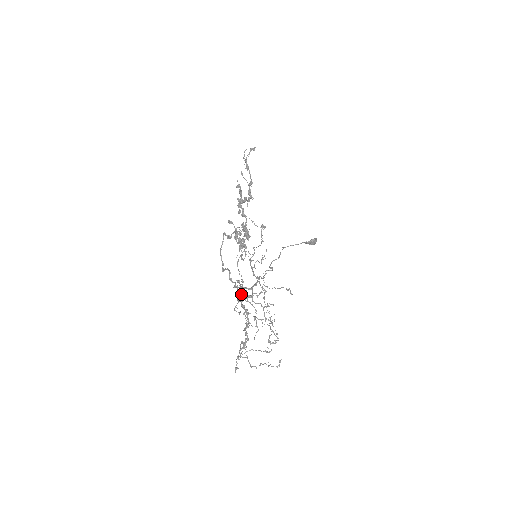
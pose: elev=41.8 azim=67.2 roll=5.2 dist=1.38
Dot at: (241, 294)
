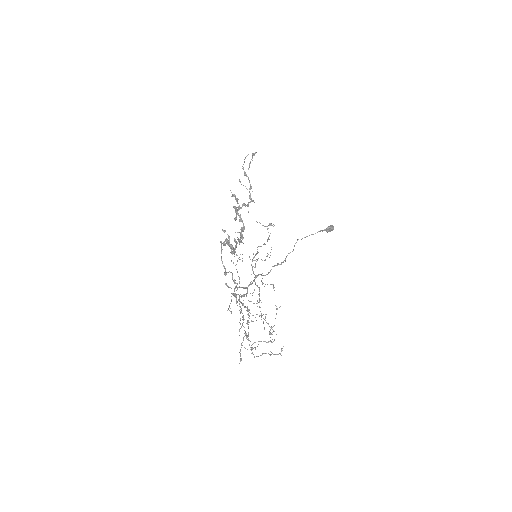
Dot at: (234, 295)
